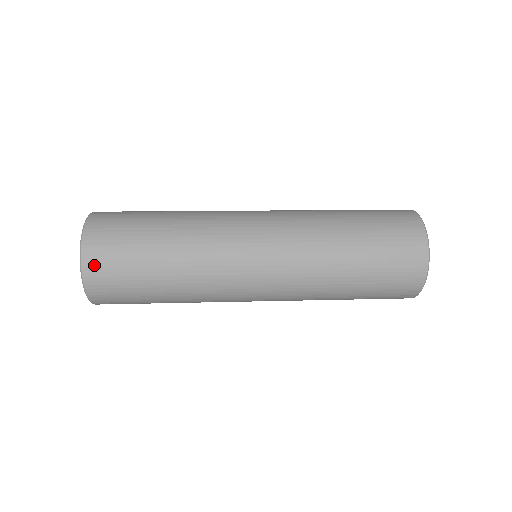
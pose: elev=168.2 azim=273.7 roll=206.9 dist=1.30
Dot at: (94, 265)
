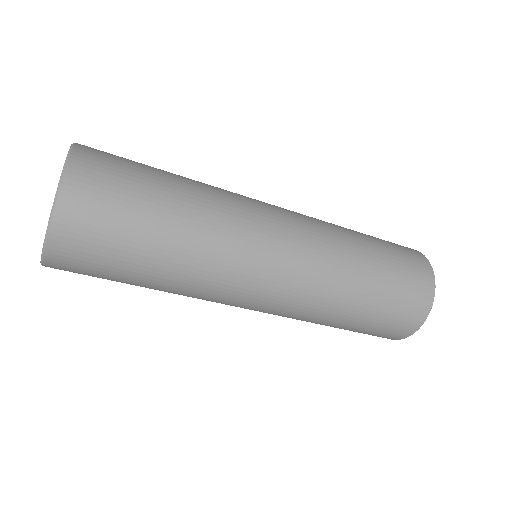
Dot at: occluded
